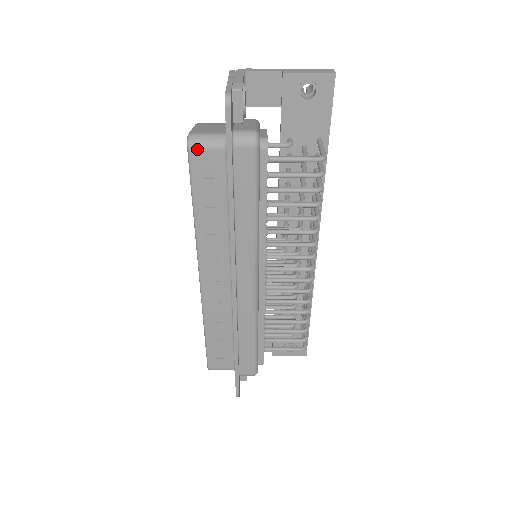
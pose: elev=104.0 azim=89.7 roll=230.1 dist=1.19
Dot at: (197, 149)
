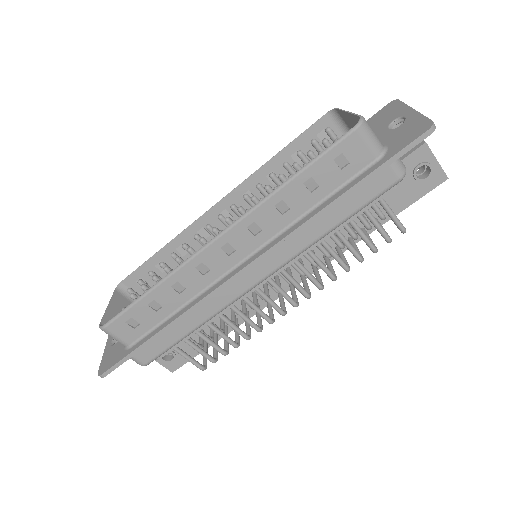
Dot at: (361, 135)
